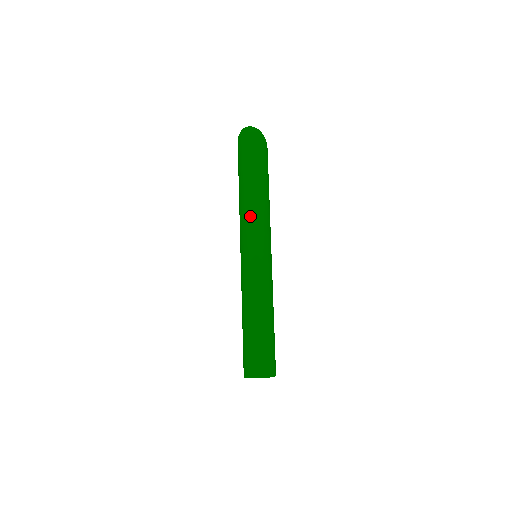
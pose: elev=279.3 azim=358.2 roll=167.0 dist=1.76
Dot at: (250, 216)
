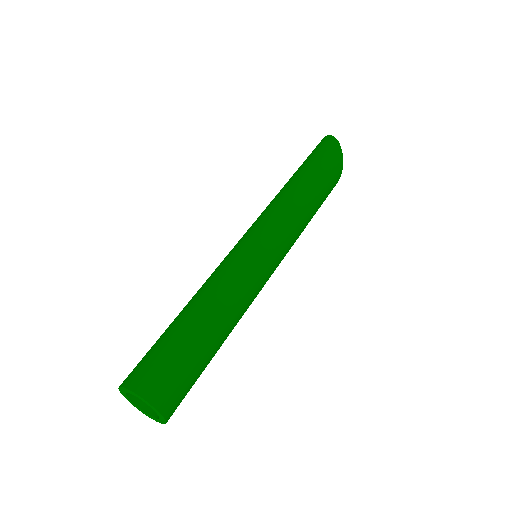
Dot at: (268, 206)
